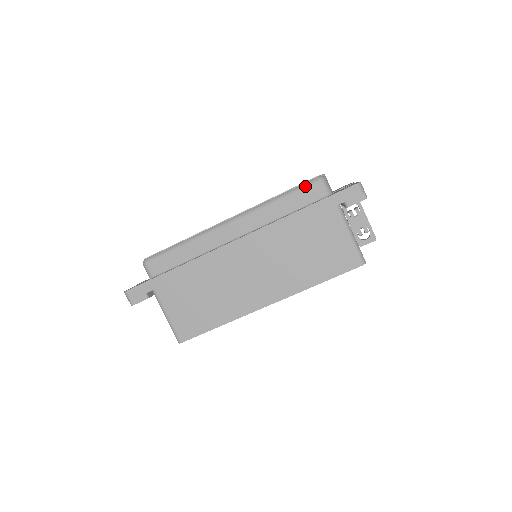
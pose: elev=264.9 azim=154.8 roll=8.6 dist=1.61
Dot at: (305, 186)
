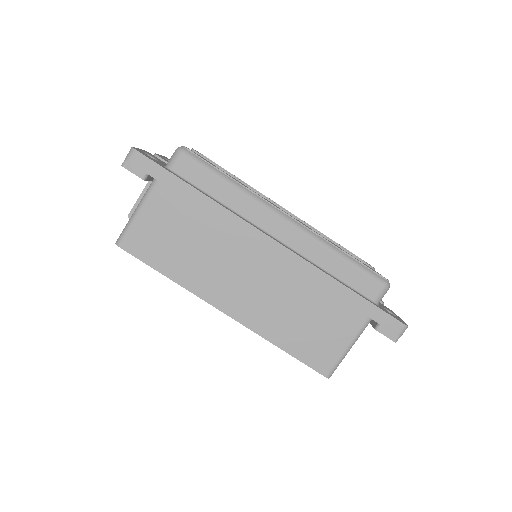
Dot at: (372, 275)
